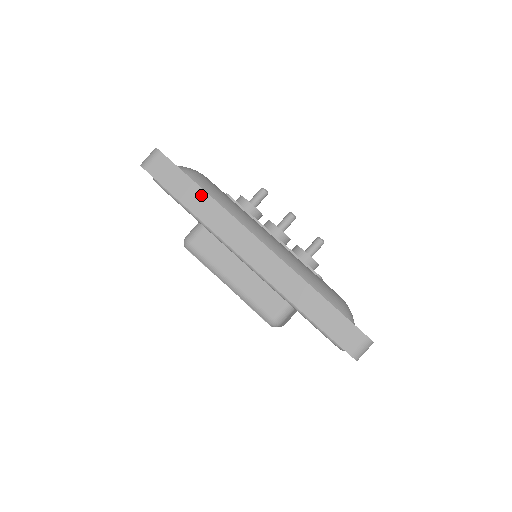
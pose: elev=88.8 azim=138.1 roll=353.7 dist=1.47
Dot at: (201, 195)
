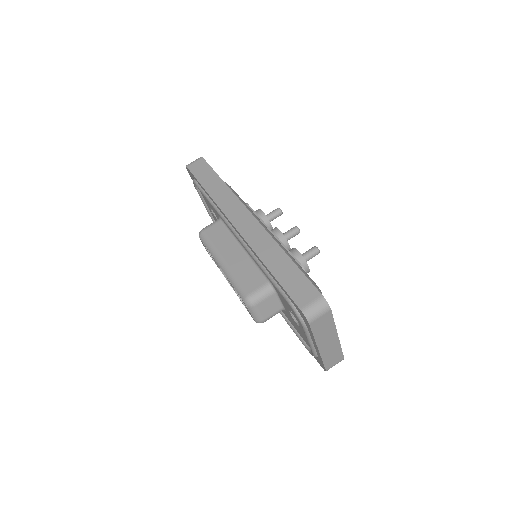
Dot at: (219, 183)
